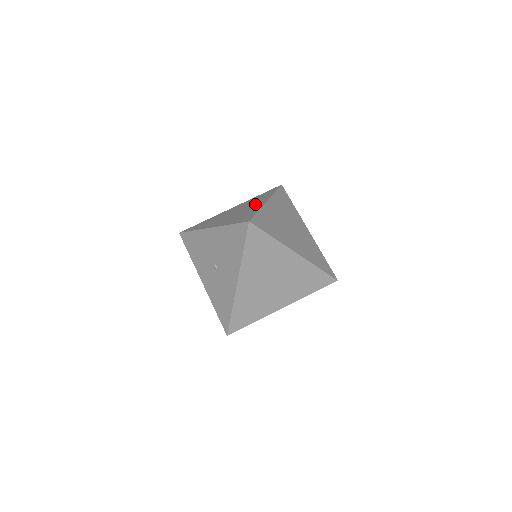
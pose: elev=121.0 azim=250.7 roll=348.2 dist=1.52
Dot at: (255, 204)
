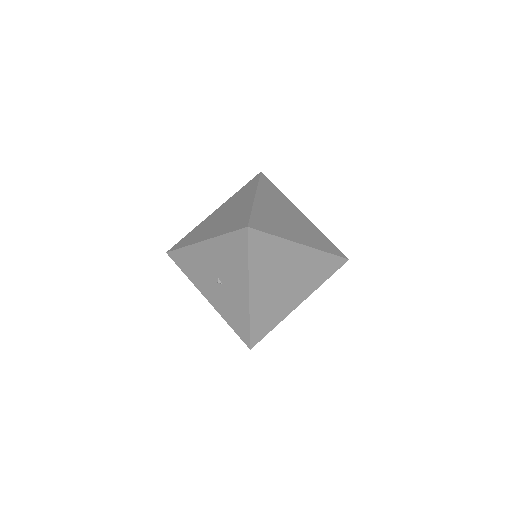
Dot at: (242, 202)
